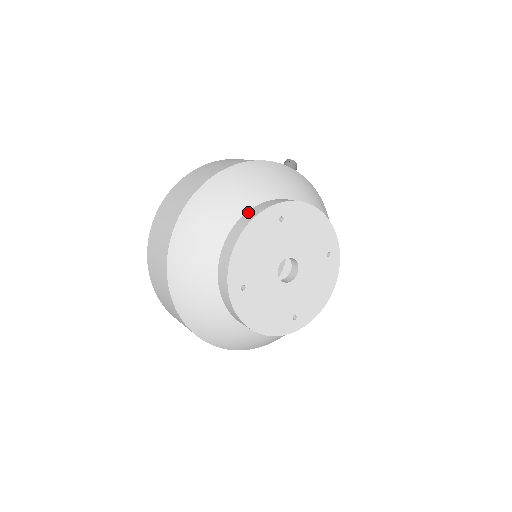
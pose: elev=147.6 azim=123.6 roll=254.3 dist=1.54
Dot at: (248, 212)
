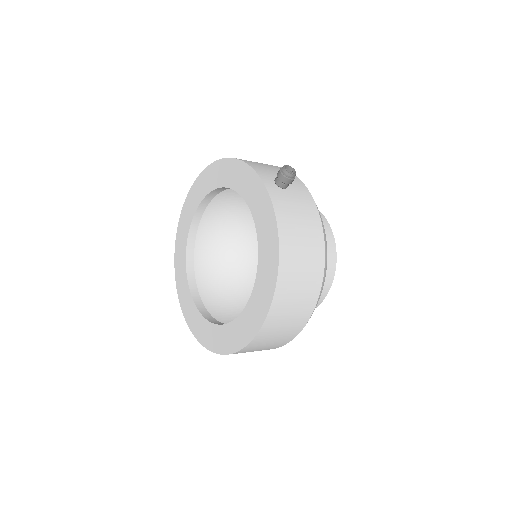
Dot at: occluded
